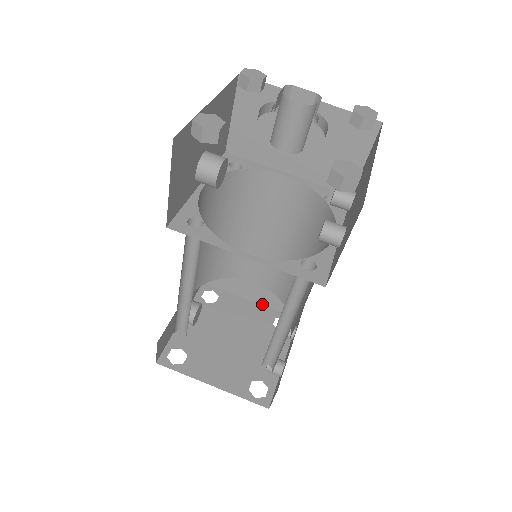
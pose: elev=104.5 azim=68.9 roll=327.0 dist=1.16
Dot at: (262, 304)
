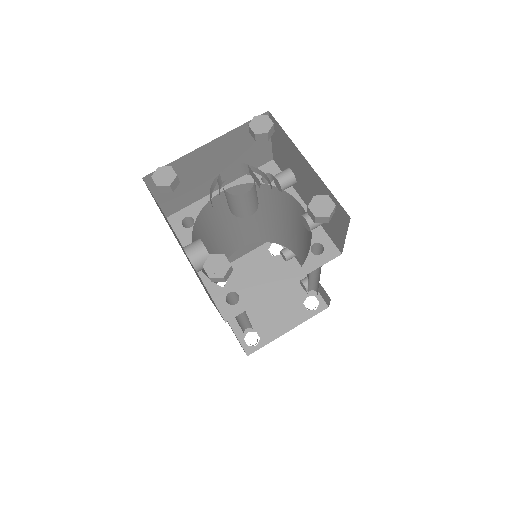
Dot at: (251, 250)
